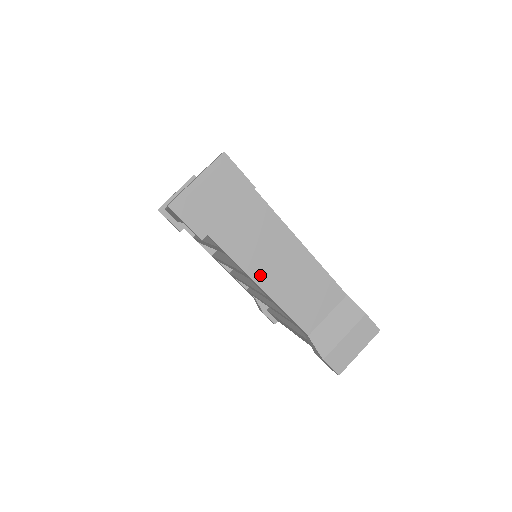
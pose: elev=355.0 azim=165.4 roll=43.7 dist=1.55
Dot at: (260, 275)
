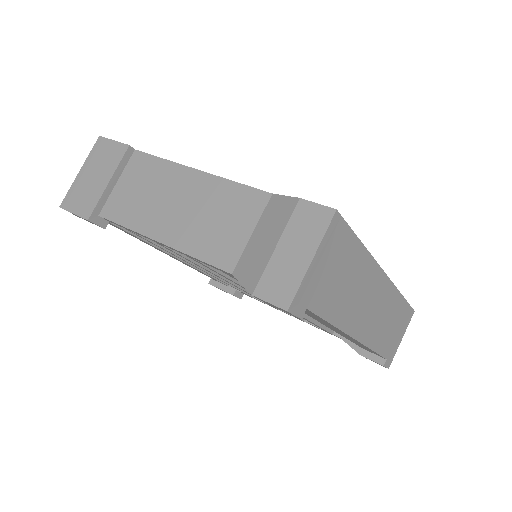
Dot at: (155, 228)
